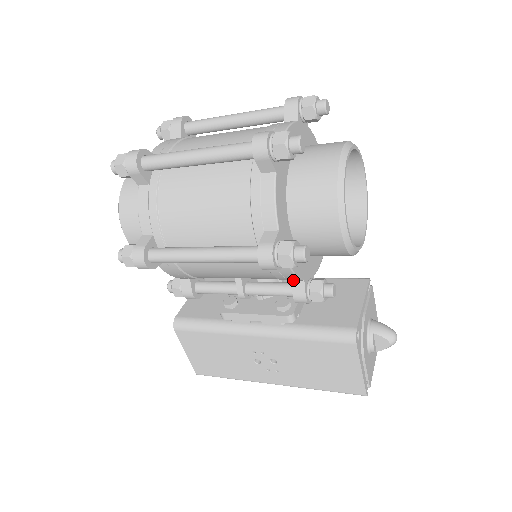
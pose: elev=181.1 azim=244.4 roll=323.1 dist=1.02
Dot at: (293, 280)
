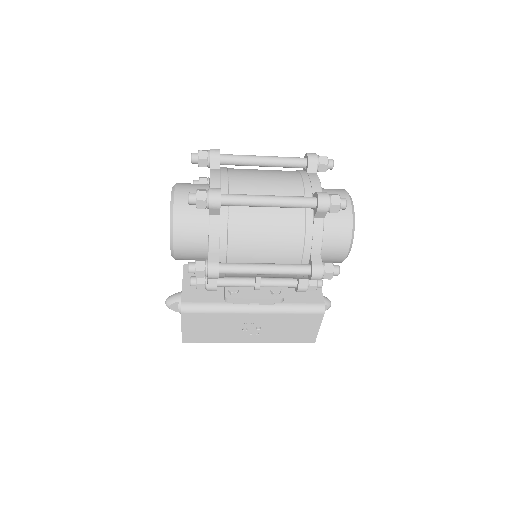
Dot at: occluded
